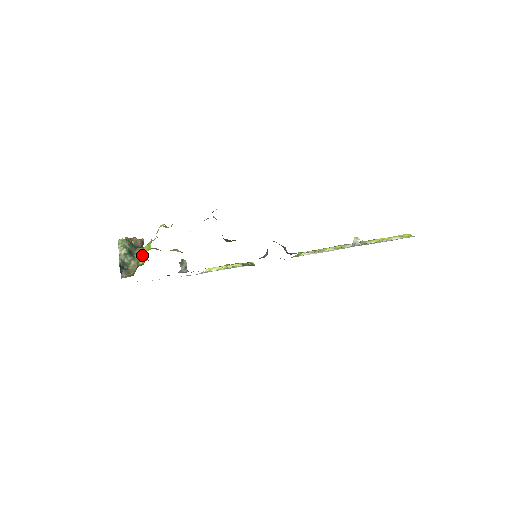
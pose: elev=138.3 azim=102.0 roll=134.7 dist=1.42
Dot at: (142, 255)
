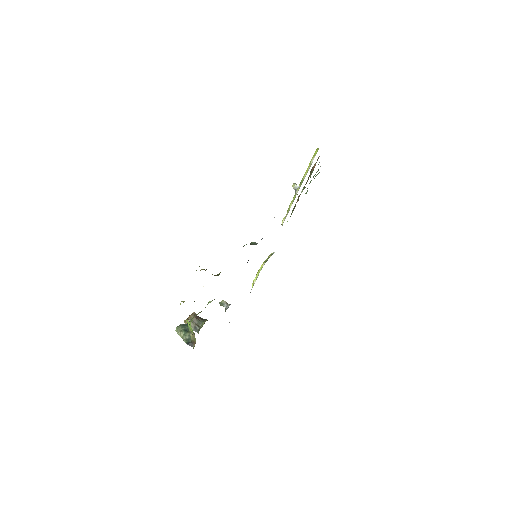
Dot at: occluded
